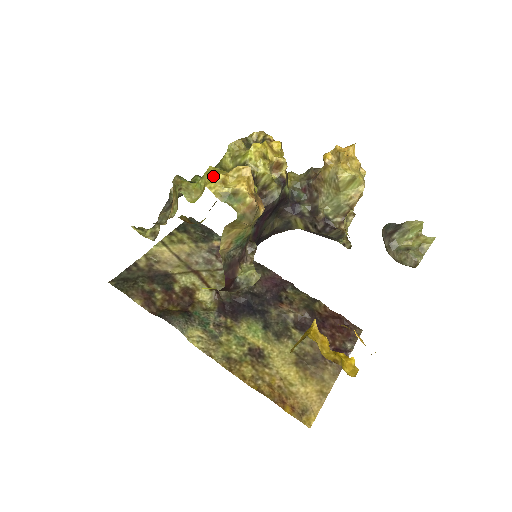
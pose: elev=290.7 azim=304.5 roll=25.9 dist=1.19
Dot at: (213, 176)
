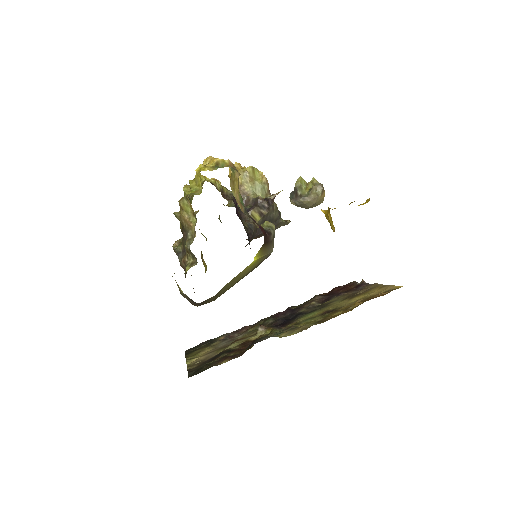
Dot at: (198, 168)
